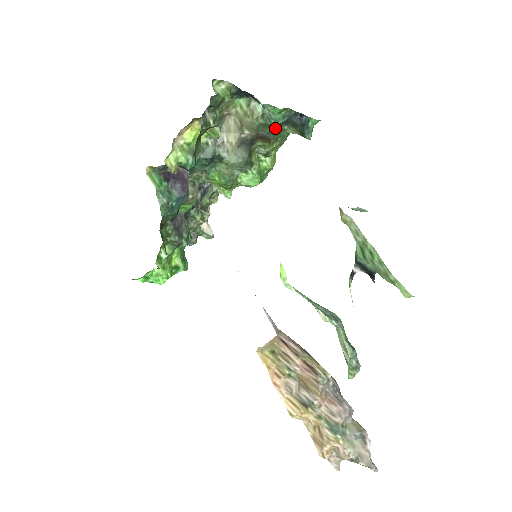
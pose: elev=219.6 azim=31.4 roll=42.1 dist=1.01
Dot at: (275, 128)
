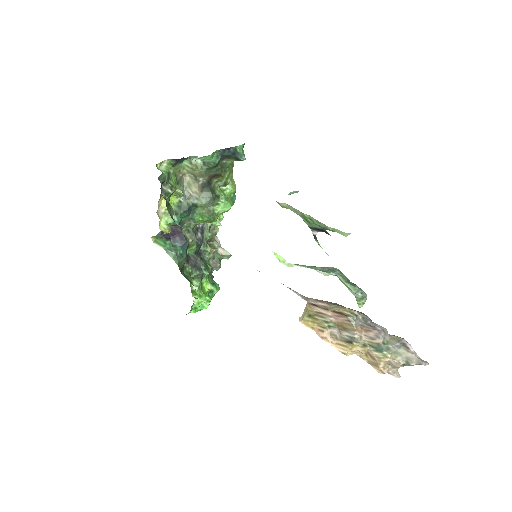
Dot at: (218, 166)
